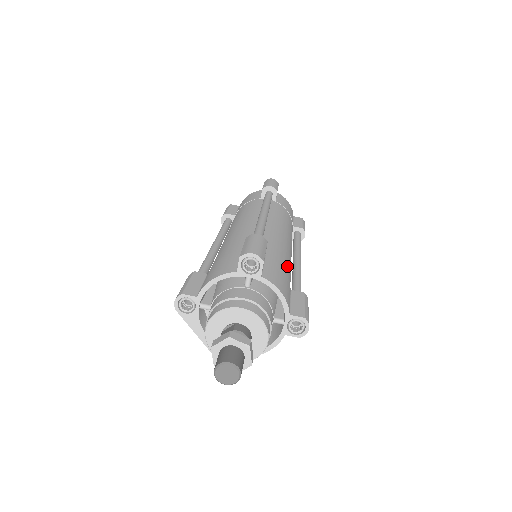
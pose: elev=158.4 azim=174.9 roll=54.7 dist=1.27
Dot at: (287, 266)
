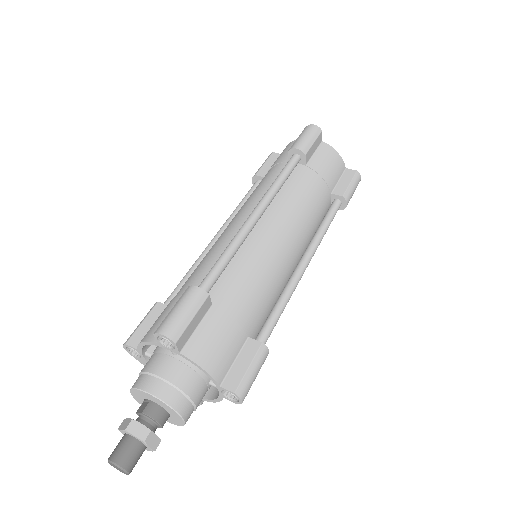
Dot at: (254, 303)
